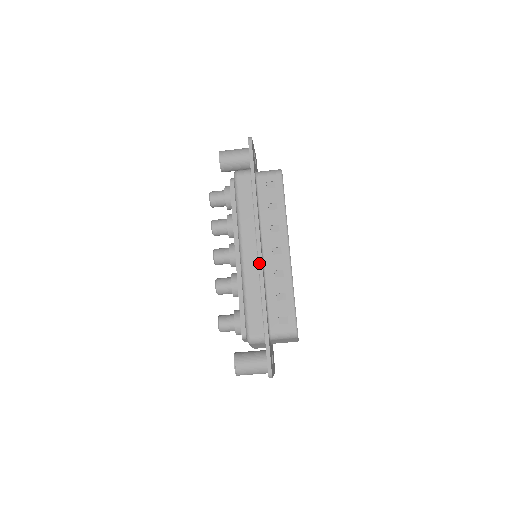
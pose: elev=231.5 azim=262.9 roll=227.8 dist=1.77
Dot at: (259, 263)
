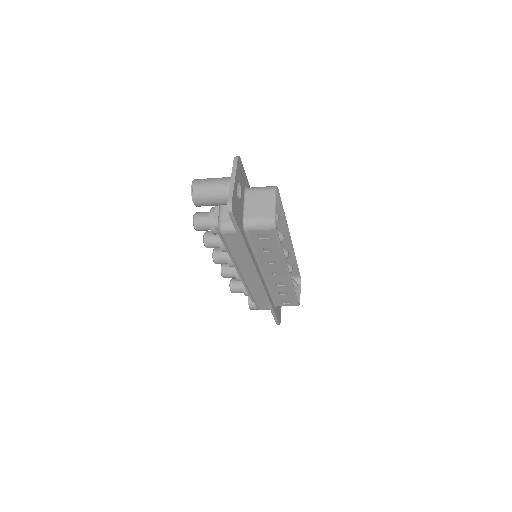
Dot at: (260, 286)
